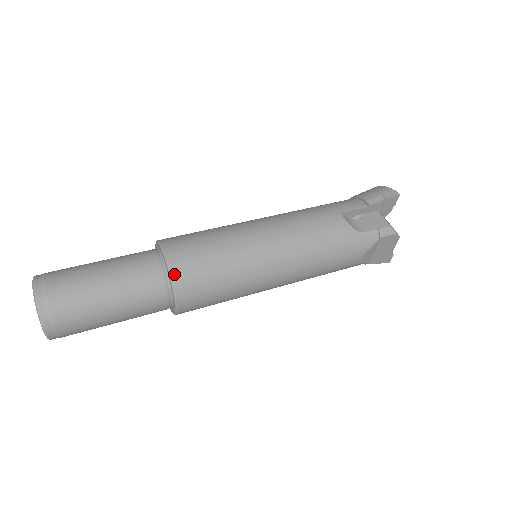
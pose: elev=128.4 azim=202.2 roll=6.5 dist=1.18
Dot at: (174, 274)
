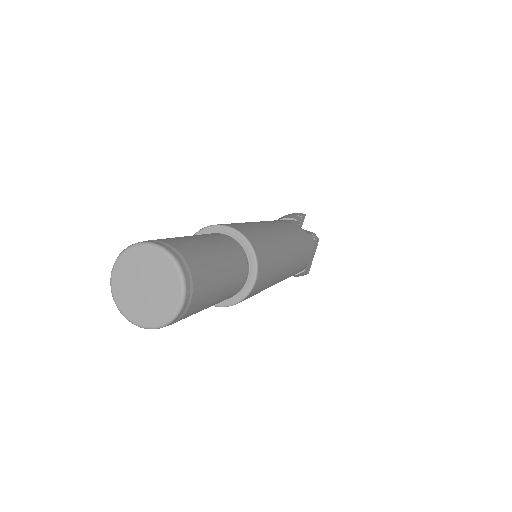
Dot at: (251, 242)
